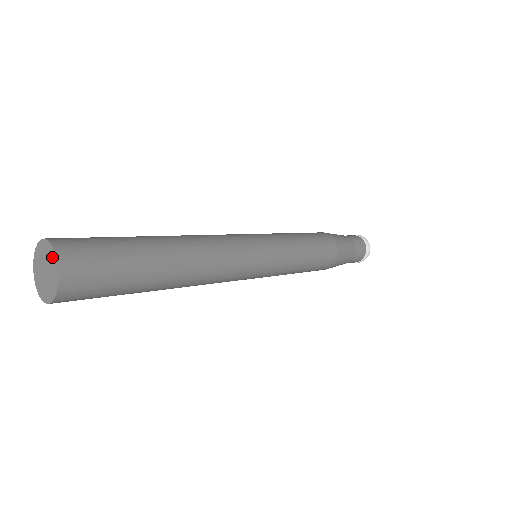
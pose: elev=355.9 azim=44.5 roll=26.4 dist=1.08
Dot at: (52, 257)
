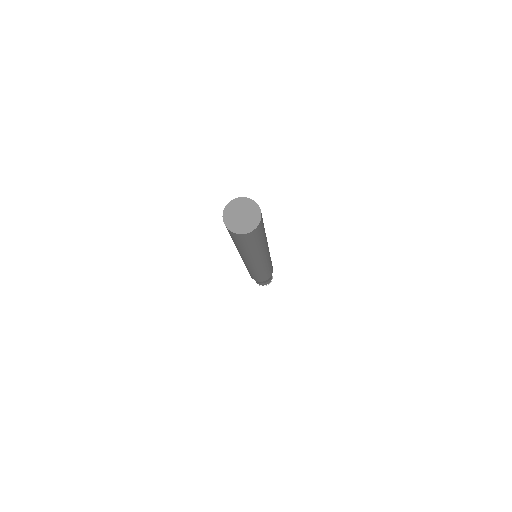
Dot at: (256, 219)
